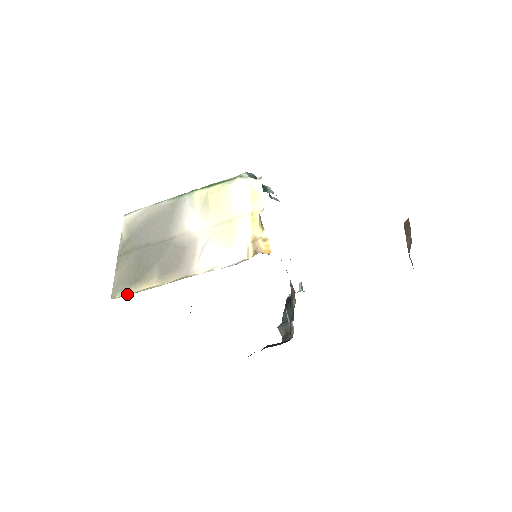
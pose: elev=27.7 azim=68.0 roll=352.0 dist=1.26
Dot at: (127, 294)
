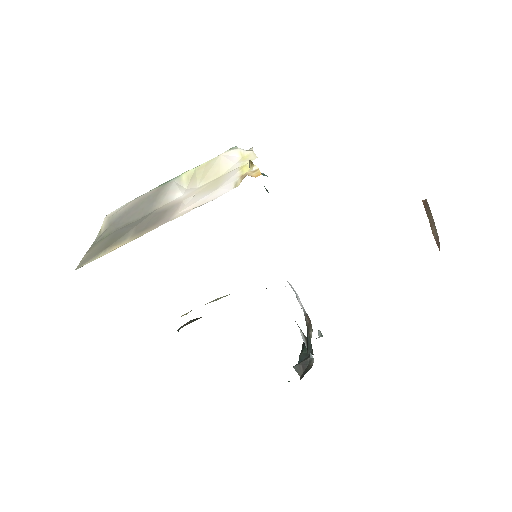
Dot at: (93, 260)
